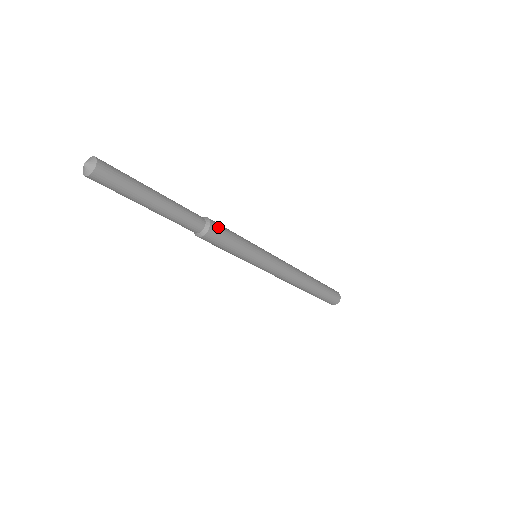
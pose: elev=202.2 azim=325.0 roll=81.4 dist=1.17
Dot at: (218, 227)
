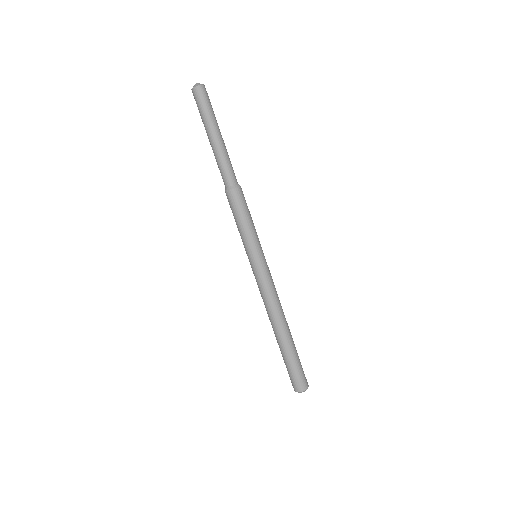
Dot at: occluded
